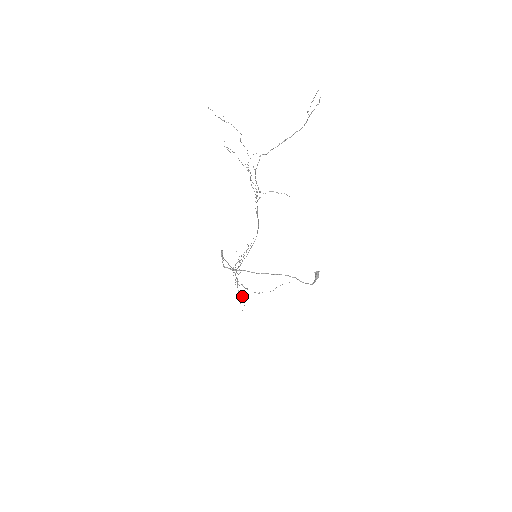
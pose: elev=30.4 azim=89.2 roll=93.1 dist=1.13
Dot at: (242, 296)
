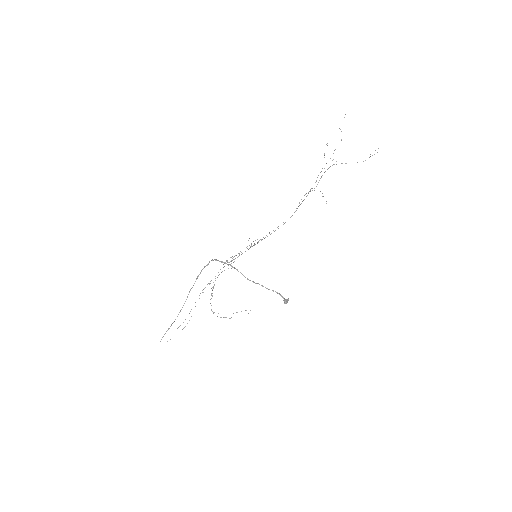
Dot at: occluded
